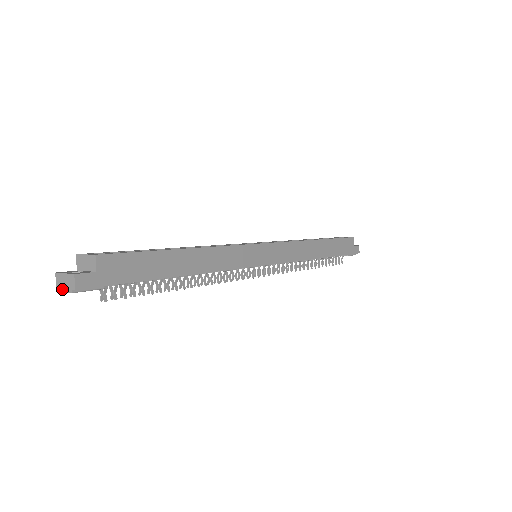
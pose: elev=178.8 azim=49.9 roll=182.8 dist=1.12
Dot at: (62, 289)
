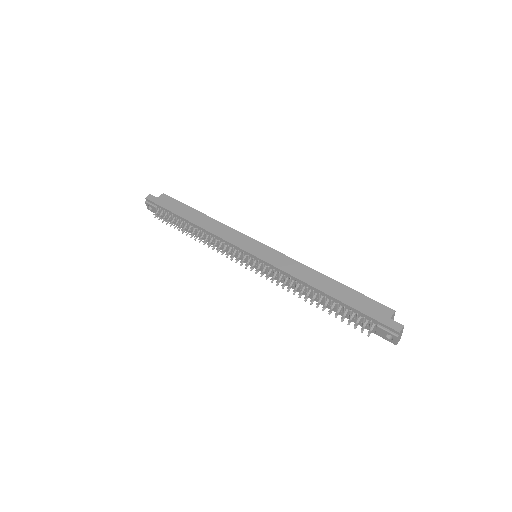
Dot at: (148, 207)
